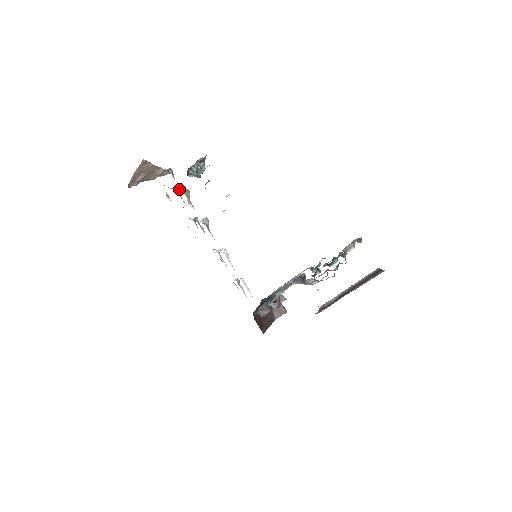
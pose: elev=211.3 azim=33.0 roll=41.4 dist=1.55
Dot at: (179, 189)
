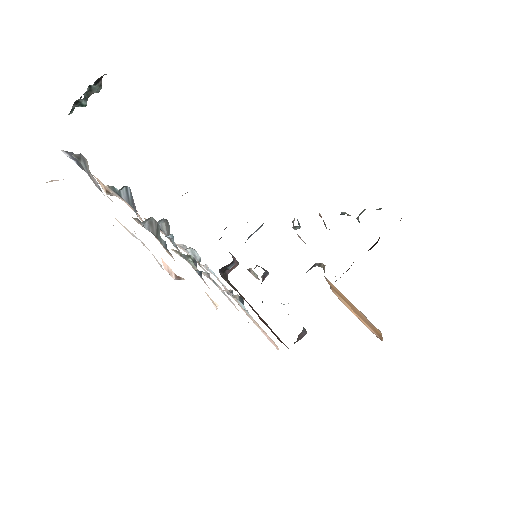
Dot at: (153, 224)
